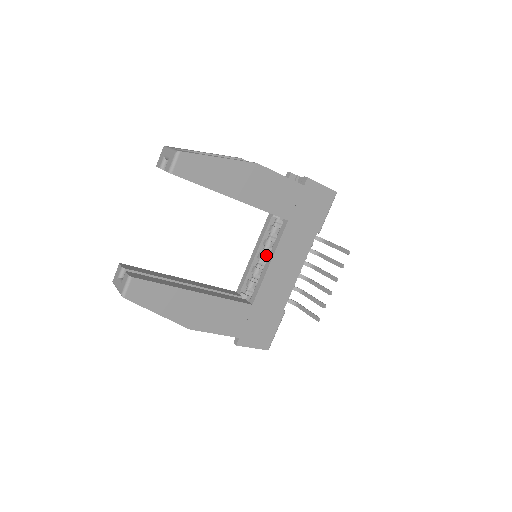
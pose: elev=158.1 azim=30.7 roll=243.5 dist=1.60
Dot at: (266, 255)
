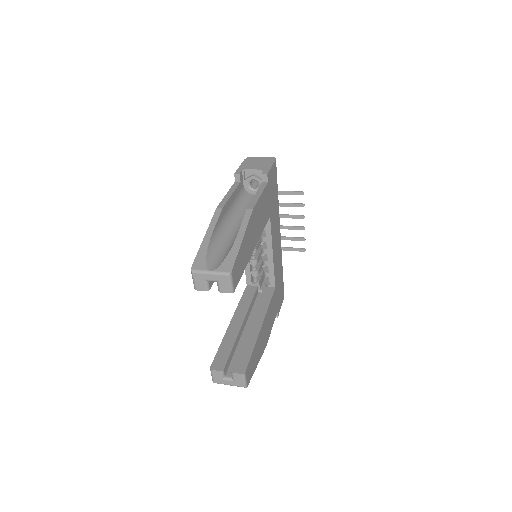
Dot at: occluded
